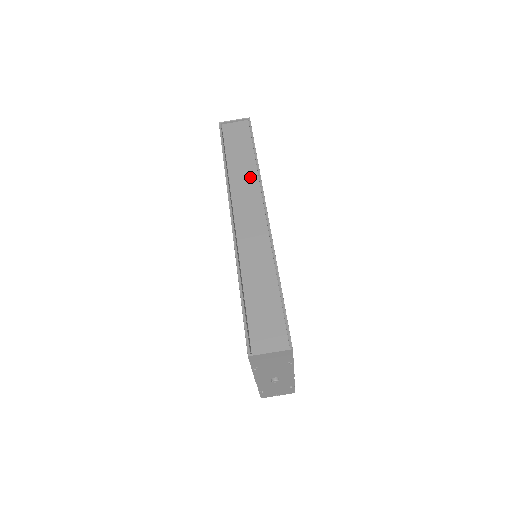
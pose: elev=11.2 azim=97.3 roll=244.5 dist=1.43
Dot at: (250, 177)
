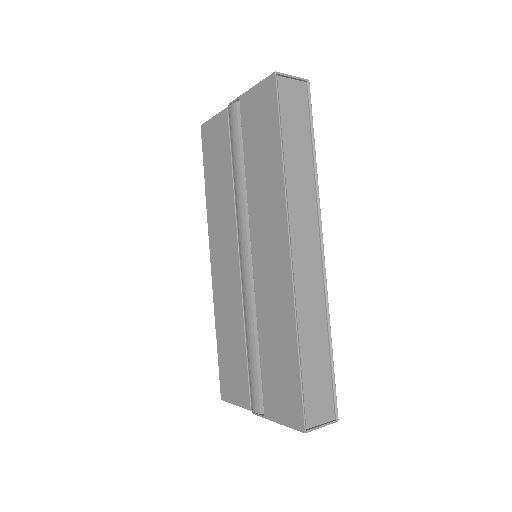
Dot at: (307, 186)
